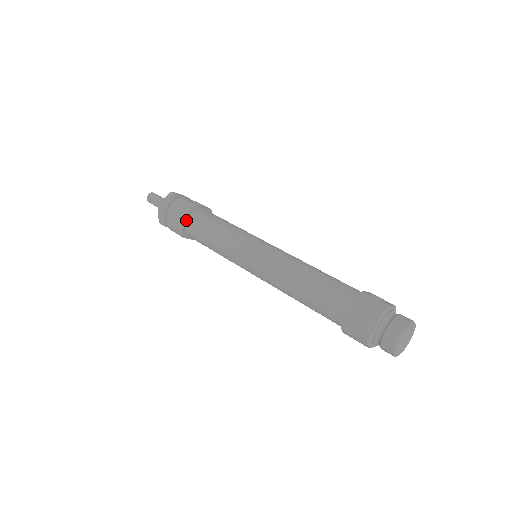
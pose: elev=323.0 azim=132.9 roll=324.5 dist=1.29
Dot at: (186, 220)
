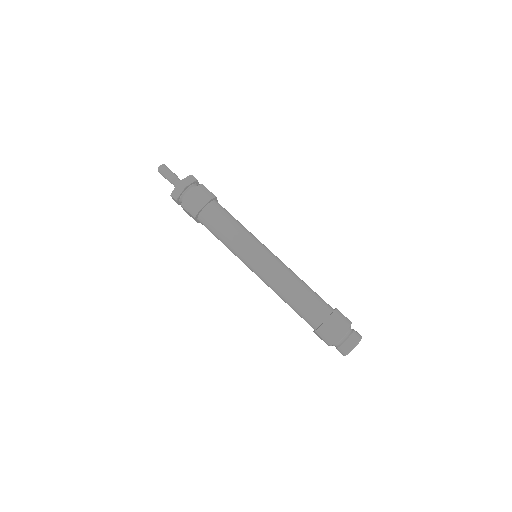
Dot at: (205, 206)
